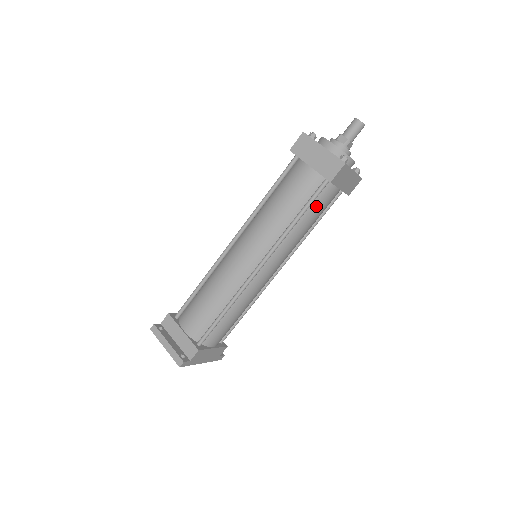
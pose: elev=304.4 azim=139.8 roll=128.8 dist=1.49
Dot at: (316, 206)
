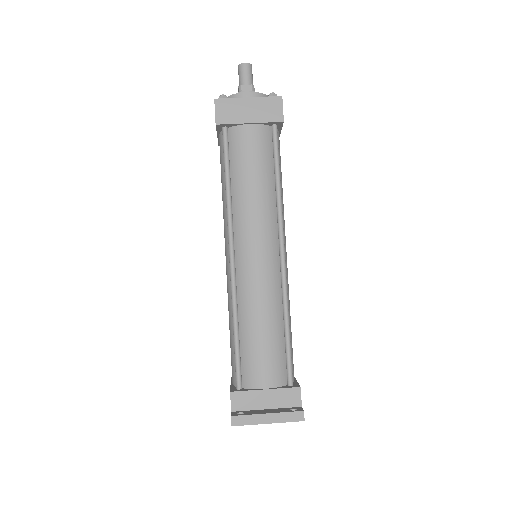
Dot at: (279, 159)
